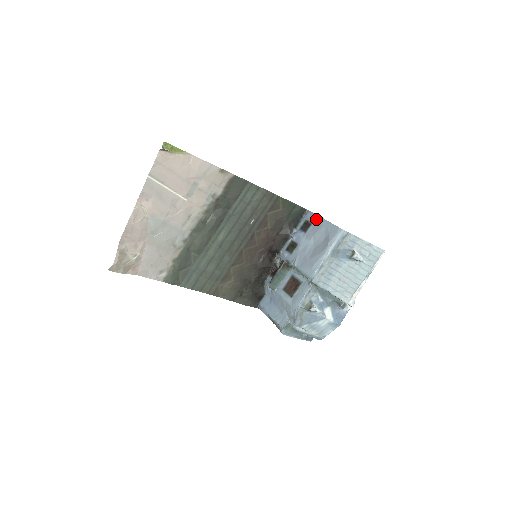
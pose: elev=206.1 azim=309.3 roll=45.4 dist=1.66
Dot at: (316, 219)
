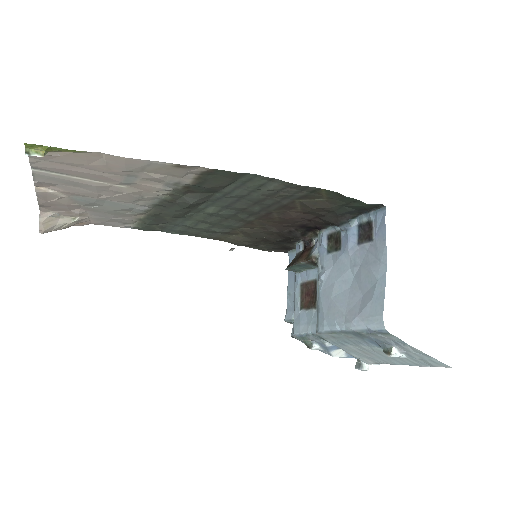
Dot at: (380, 242)
